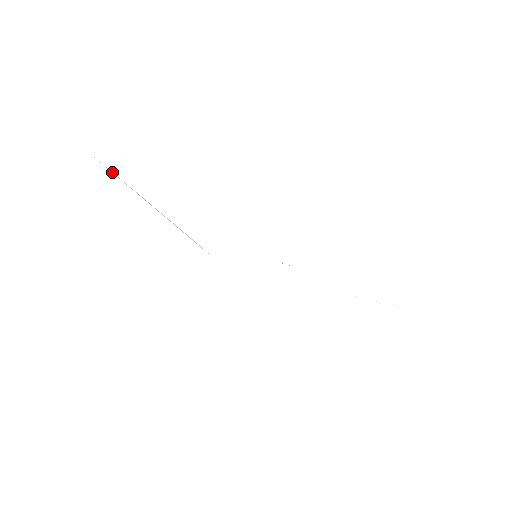
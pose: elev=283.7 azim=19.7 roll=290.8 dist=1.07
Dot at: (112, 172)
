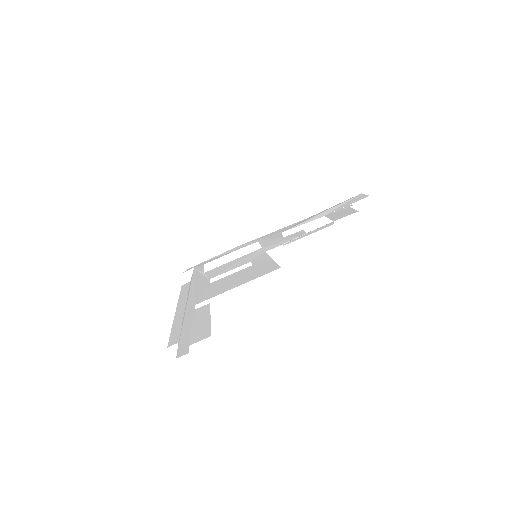
Dot at: (179, 340)
